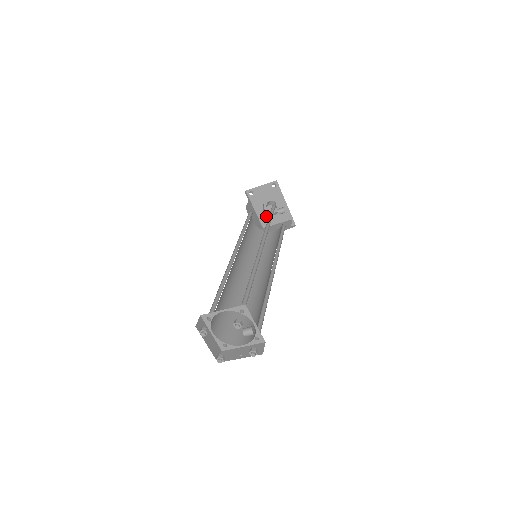
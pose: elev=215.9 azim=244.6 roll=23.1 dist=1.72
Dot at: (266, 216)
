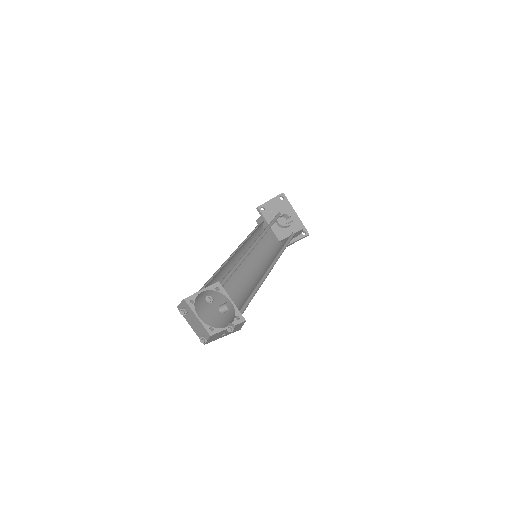
Dot at: (280, 229)
